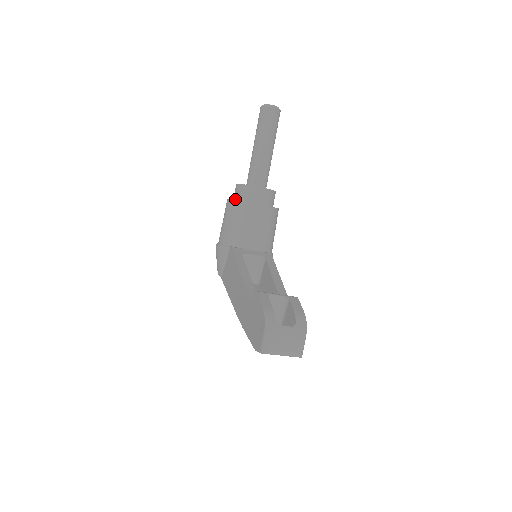
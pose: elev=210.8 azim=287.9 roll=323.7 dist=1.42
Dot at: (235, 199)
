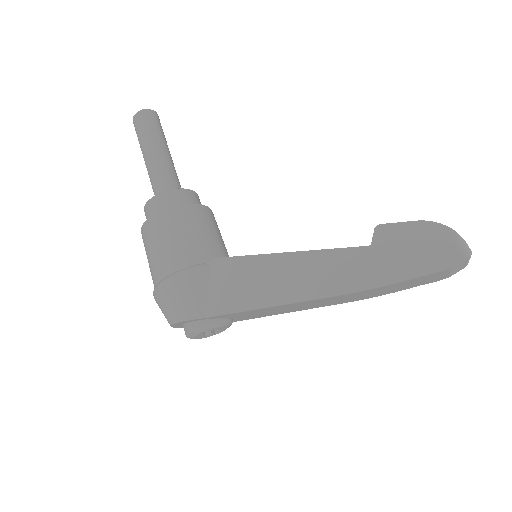
Dot at: occluded
